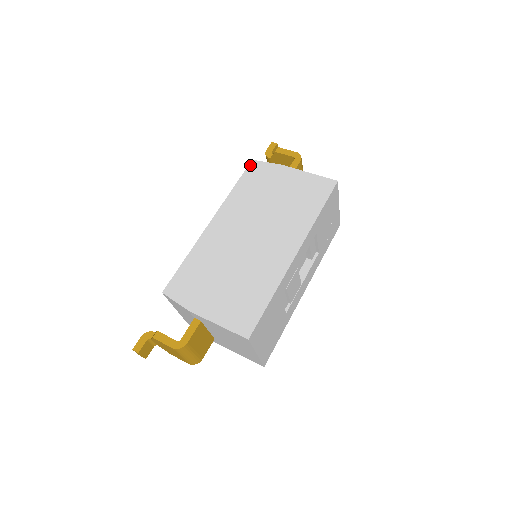
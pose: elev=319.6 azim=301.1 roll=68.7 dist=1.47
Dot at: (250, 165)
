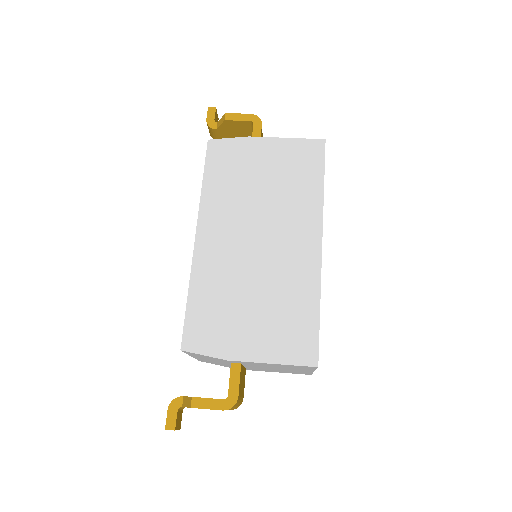
Dot at: (209, 147)
